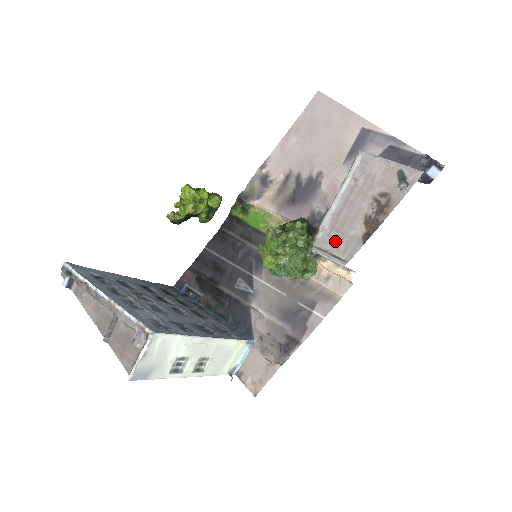
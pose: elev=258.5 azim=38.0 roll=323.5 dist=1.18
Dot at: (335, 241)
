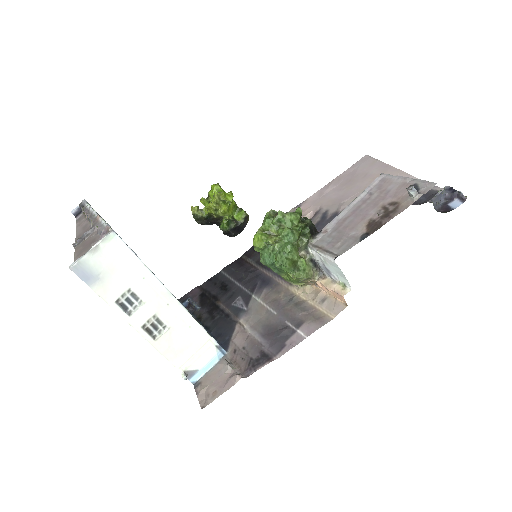
Dot at: (333, 240)
